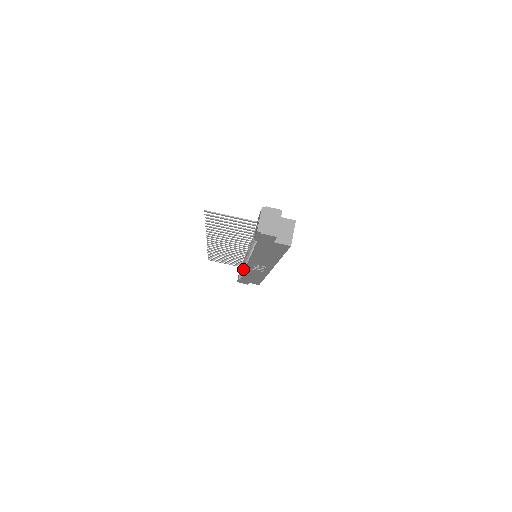
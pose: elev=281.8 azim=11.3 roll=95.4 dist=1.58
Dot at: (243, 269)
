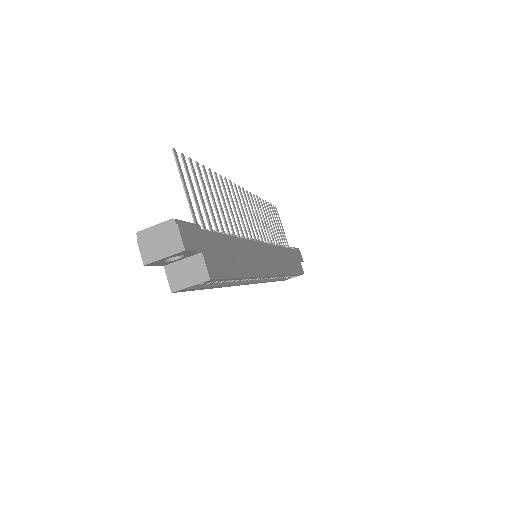
Dot at: occluded
